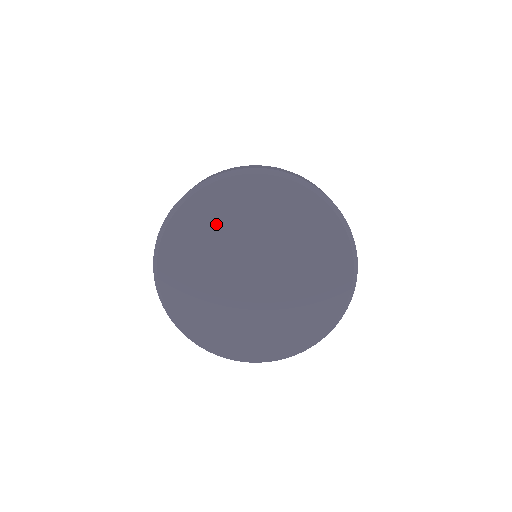
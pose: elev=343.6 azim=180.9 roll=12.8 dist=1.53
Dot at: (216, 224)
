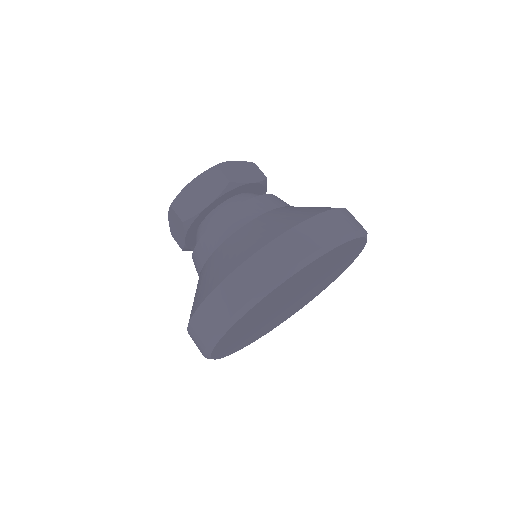
Dot at: (283, 293)
